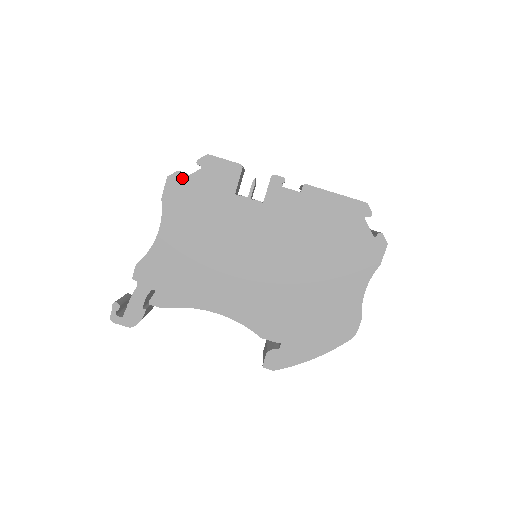
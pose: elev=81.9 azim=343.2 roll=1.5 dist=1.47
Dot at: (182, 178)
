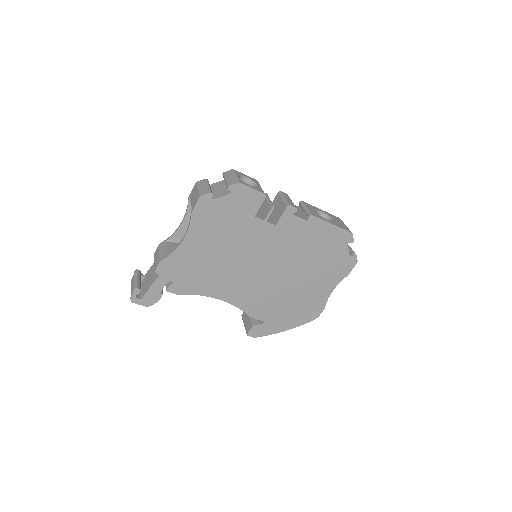
Dot at: (212, 197)
